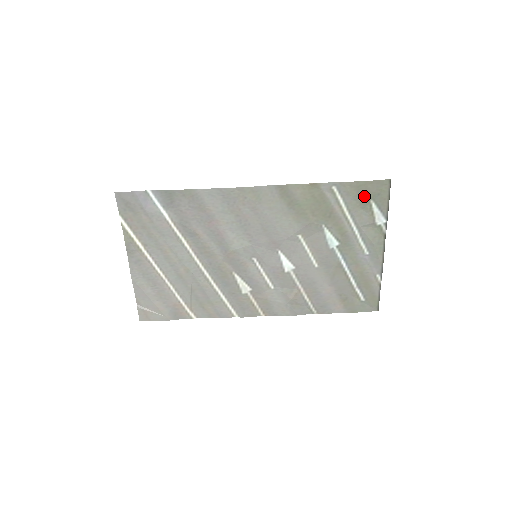
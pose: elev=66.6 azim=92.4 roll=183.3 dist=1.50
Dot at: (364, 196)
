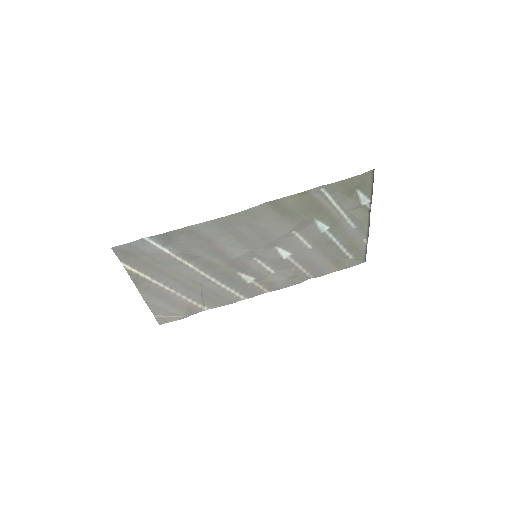
Dot at: (350, 188)
